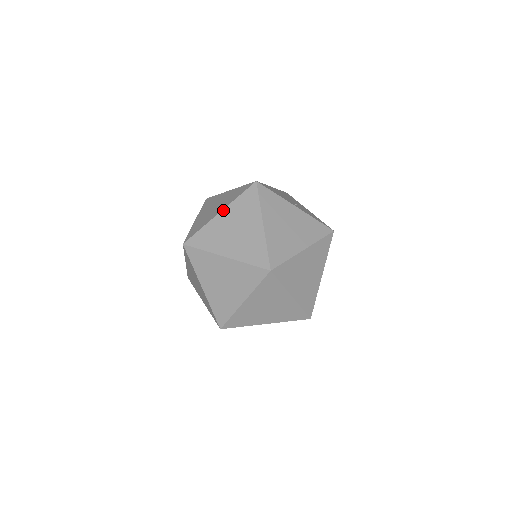
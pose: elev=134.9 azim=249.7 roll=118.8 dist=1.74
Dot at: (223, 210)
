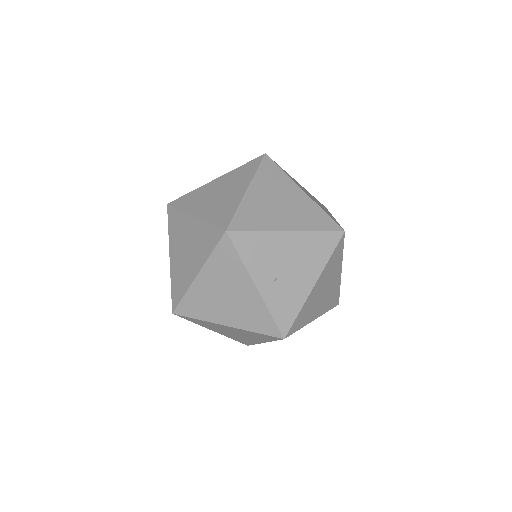
Dot at: (195, 218)
